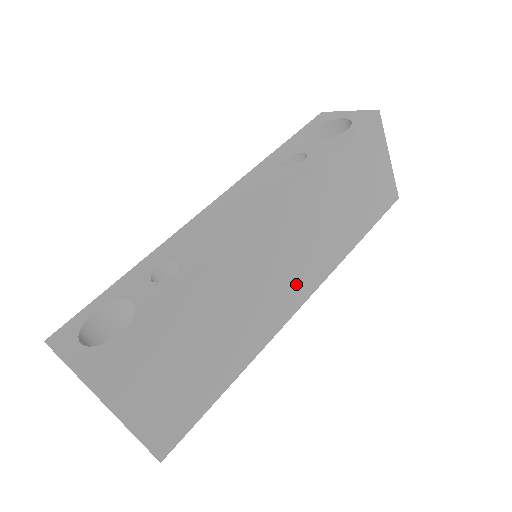
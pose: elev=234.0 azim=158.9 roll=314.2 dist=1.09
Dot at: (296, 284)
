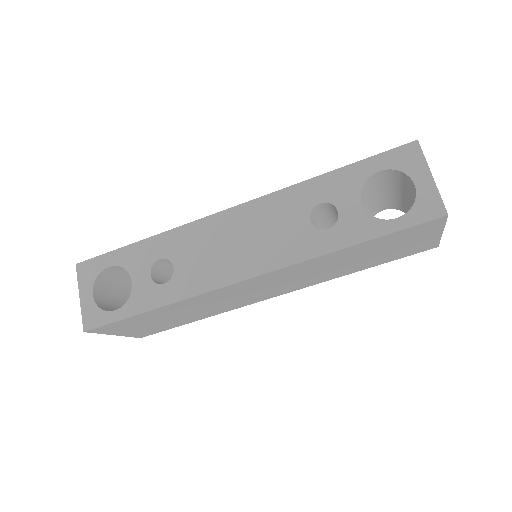
Dot at: (275, 291)
